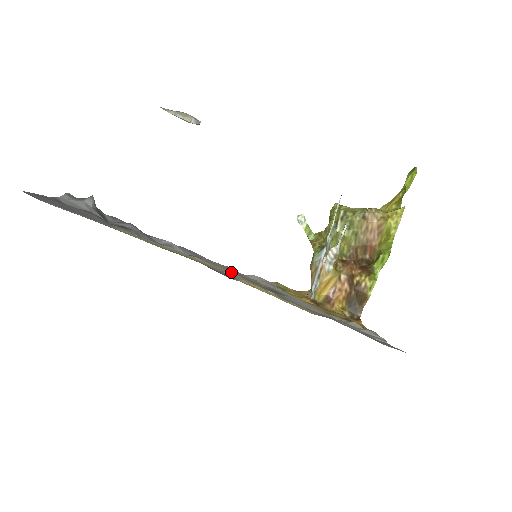
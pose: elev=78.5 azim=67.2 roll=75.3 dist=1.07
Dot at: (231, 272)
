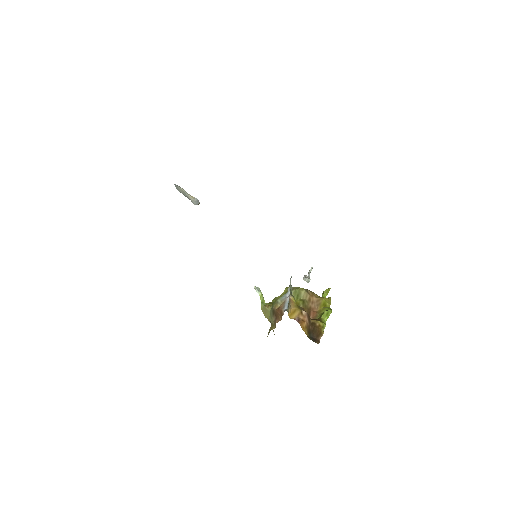
Dot at: occluded
